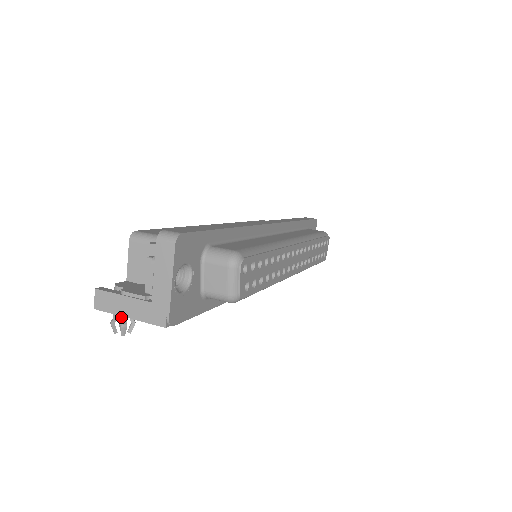
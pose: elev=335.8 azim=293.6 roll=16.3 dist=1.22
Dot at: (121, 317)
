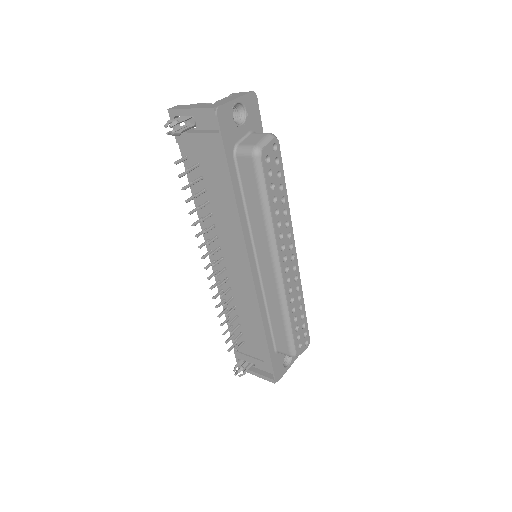
Dot at: (174, 130)
